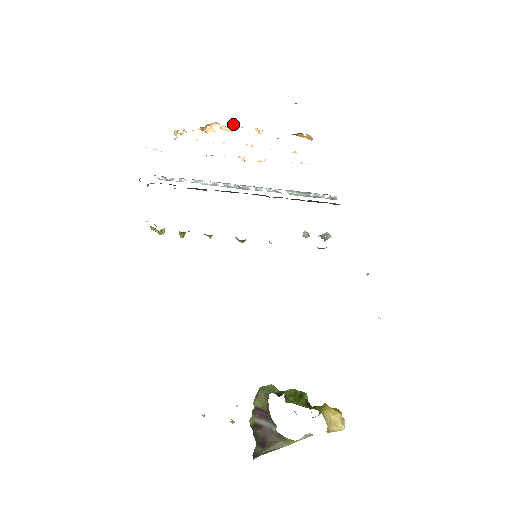
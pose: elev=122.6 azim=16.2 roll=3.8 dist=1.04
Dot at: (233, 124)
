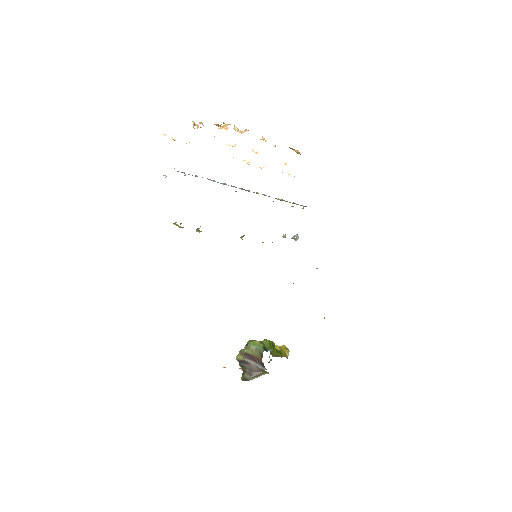
Dot at: (246, 129)
